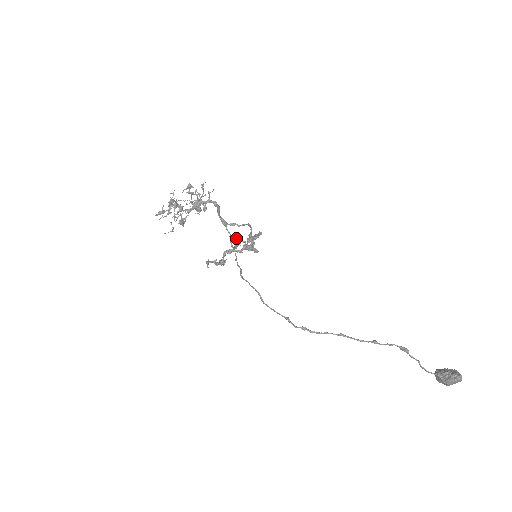
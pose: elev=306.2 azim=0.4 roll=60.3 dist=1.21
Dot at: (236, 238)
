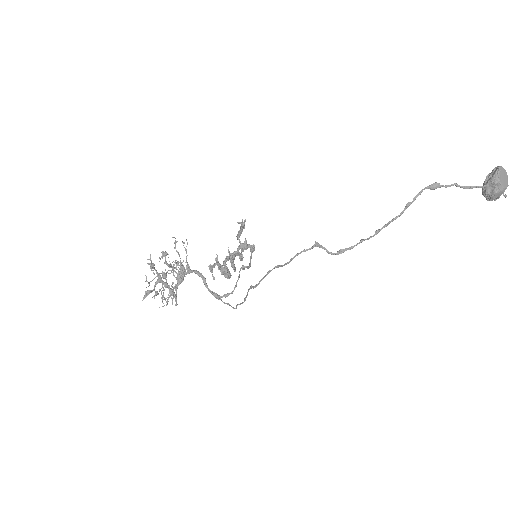
Dot at: occluded
